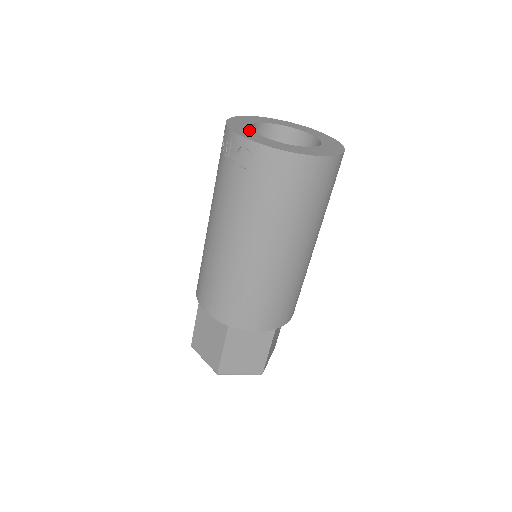
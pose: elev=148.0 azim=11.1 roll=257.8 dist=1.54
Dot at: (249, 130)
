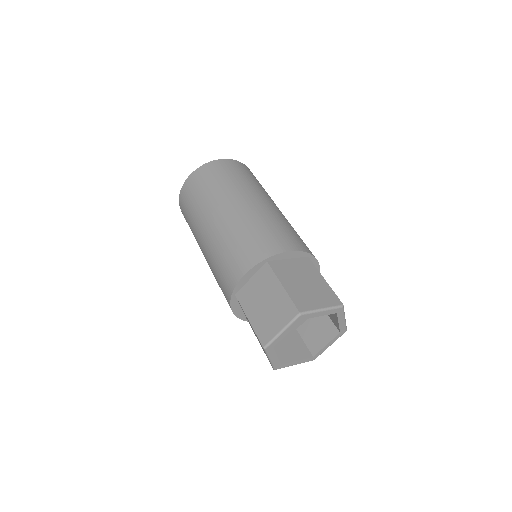
Dot at: occluded
